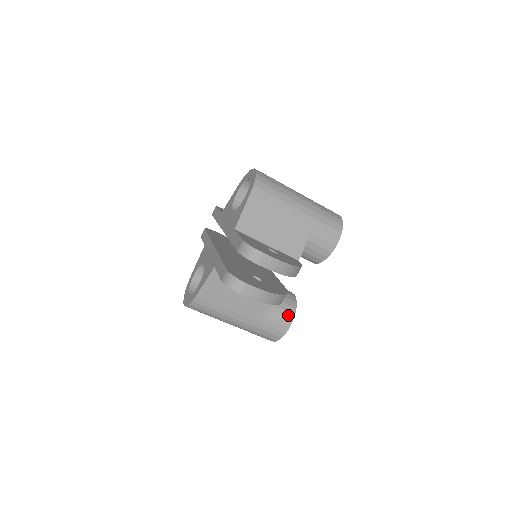
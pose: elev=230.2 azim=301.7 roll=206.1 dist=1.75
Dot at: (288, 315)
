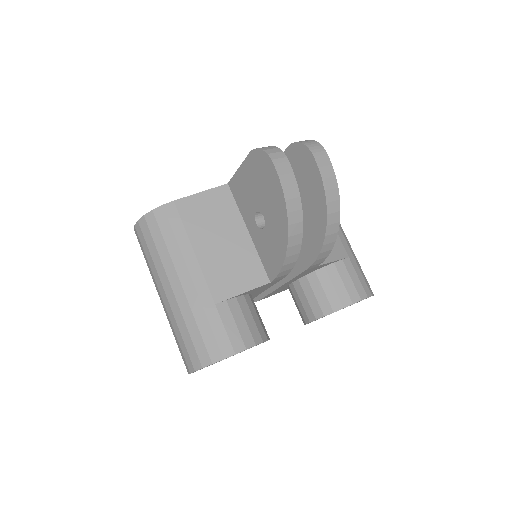
Dot at: (255, 332)
